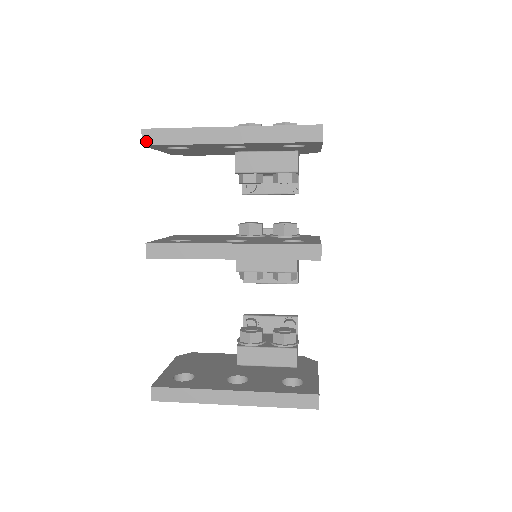
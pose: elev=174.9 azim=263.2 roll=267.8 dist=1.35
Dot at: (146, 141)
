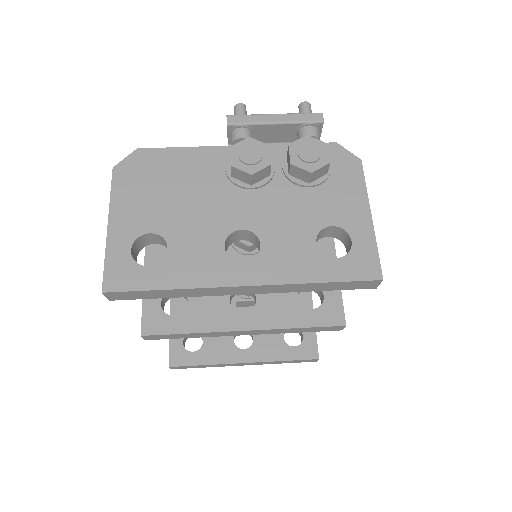
Dot at: (114, 298)
